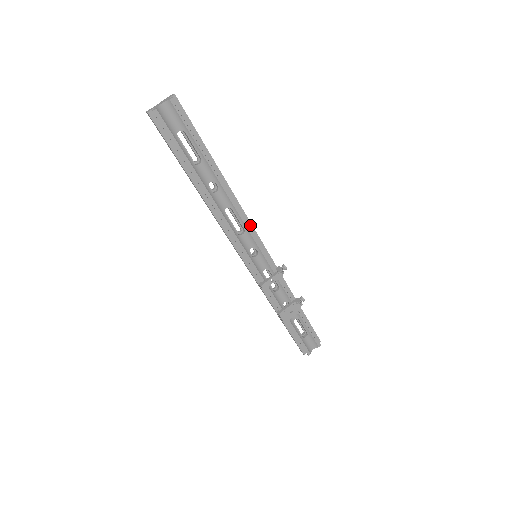
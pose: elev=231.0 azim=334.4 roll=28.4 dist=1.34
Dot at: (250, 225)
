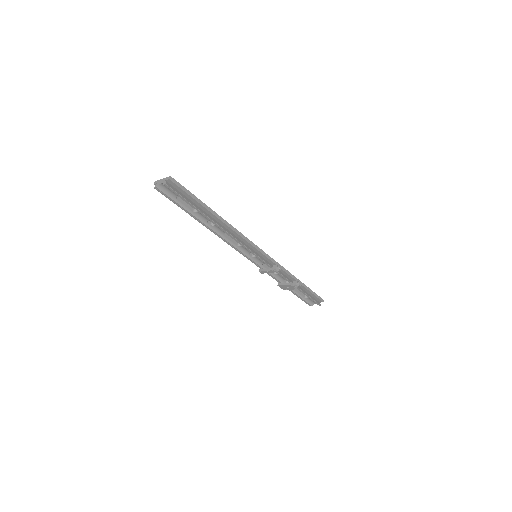
Dot at: (248, 242)
